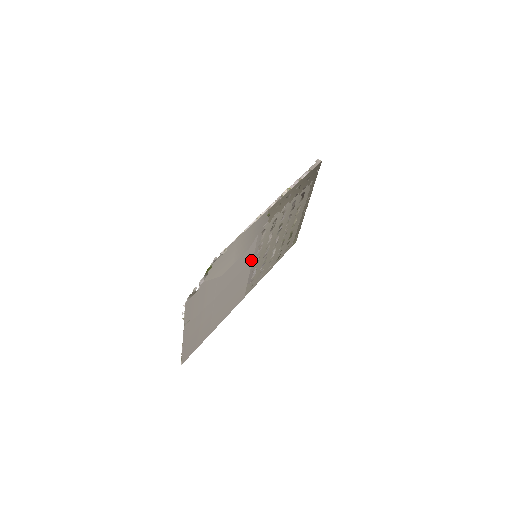
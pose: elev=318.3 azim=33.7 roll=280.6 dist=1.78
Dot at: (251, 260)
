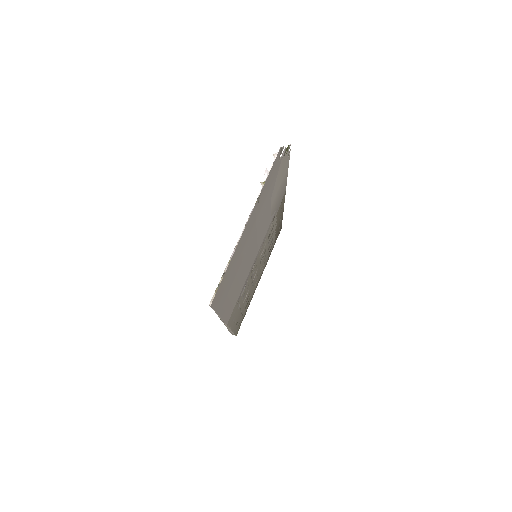
Dot at: (258, 249)
